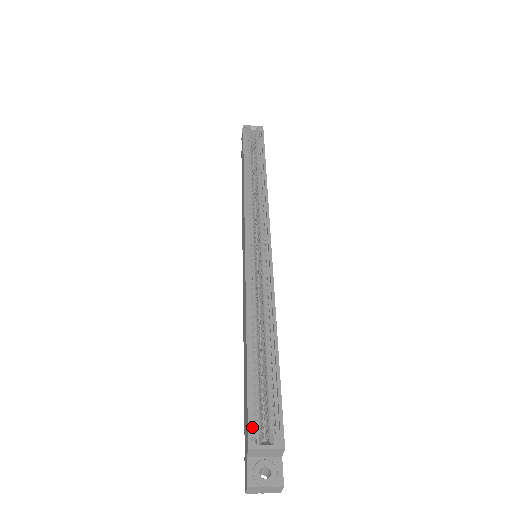
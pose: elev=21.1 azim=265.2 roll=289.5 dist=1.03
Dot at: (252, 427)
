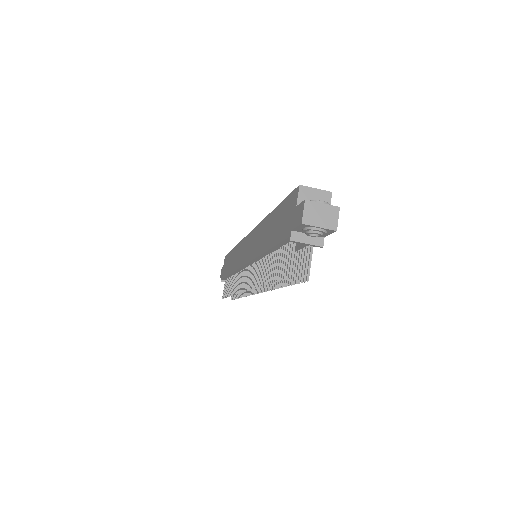
Dot at: occluded
